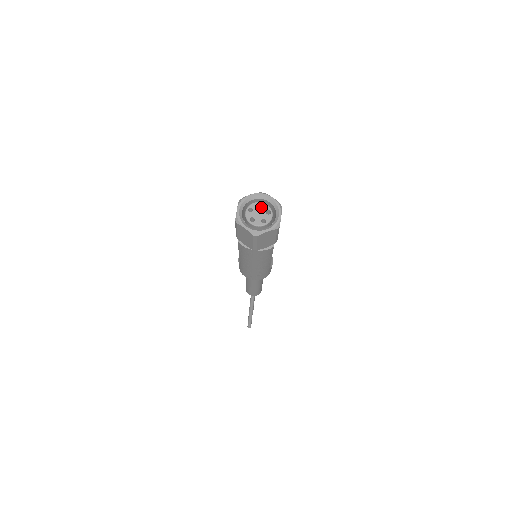
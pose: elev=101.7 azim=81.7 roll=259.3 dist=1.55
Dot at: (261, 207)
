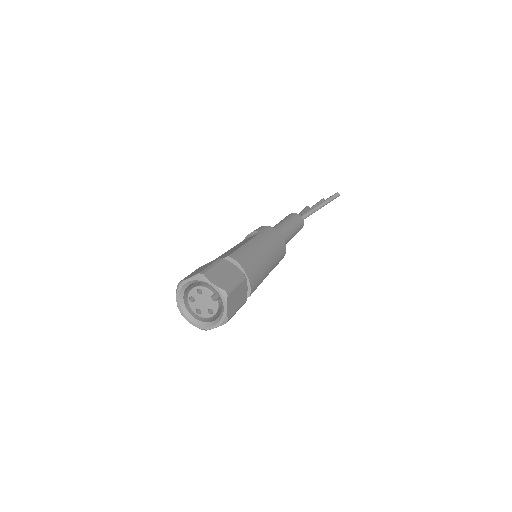
Dot at: (210, 301)
